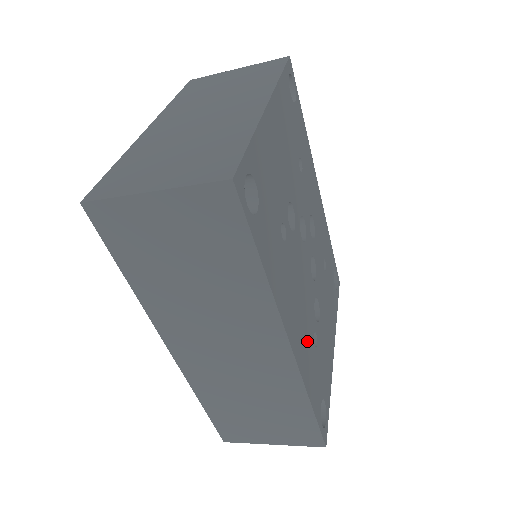
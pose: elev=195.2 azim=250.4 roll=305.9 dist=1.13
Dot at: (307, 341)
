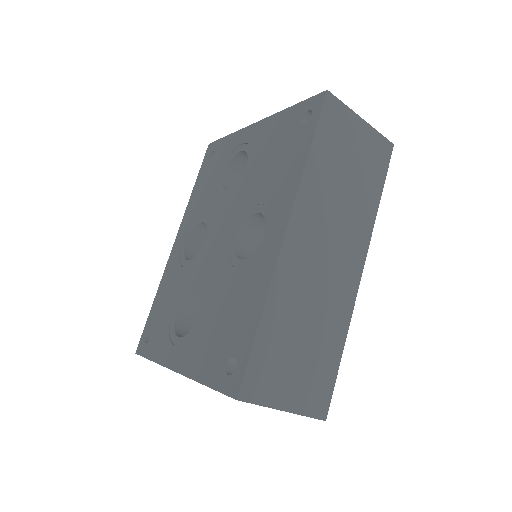
Dot at: occluded
